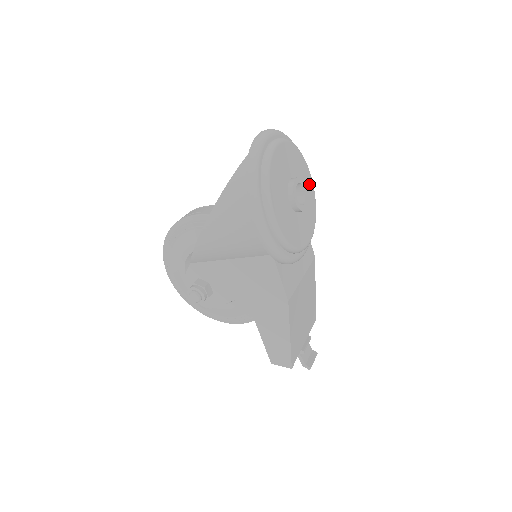
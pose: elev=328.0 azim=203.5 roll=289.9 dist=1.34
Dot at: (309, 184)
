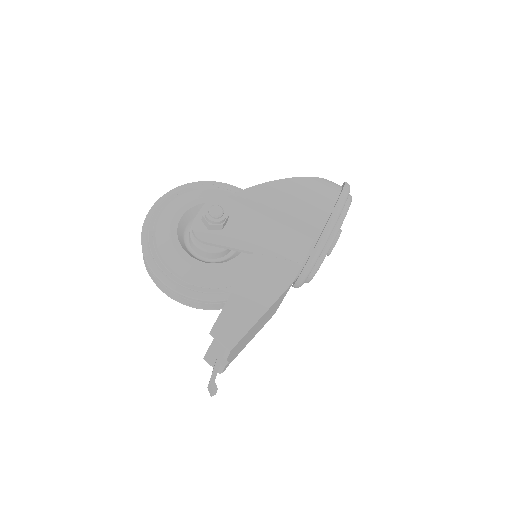
Dot at: occluded
